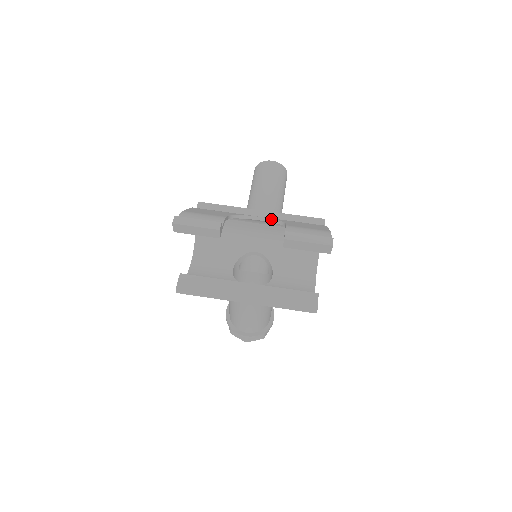
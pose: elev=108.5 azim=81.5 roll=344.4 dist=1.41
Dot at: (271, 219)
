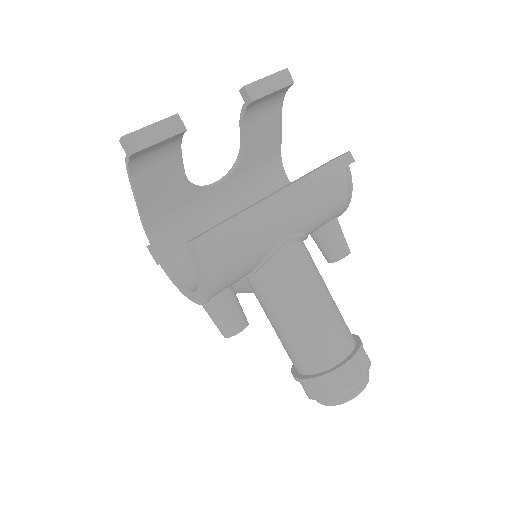
Dot at: (227, 173)
